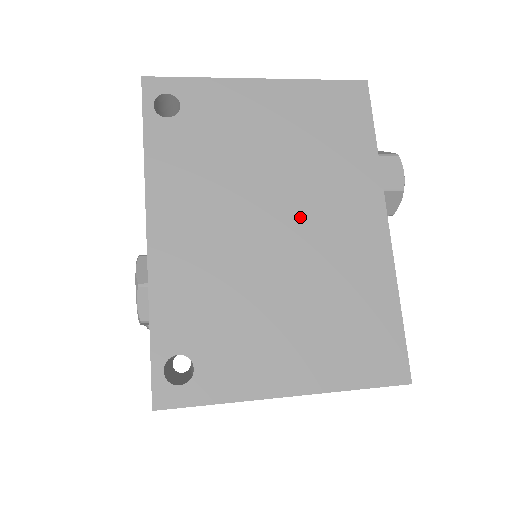
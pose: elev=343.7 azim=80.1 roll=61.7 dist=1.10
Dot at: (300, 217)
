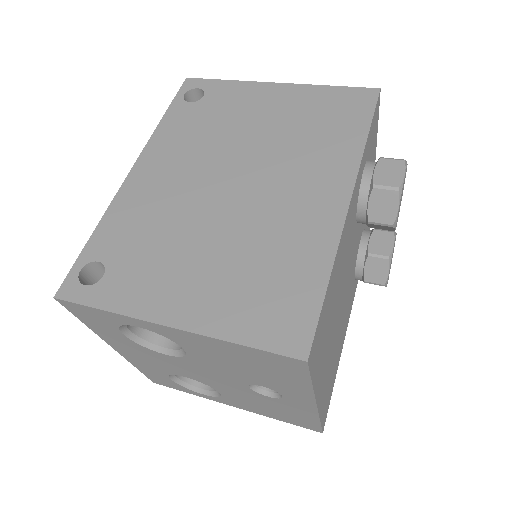
Dot at: (260, 181)
